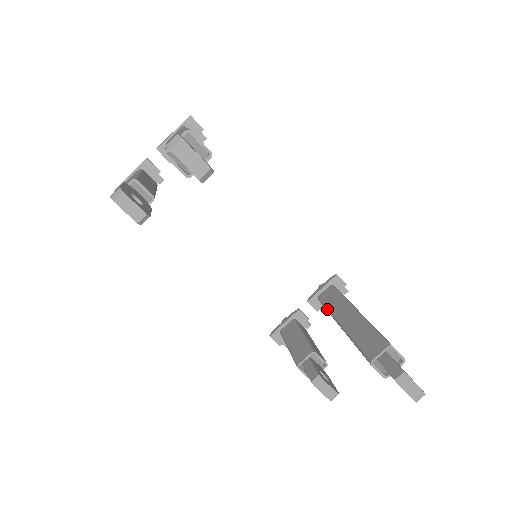
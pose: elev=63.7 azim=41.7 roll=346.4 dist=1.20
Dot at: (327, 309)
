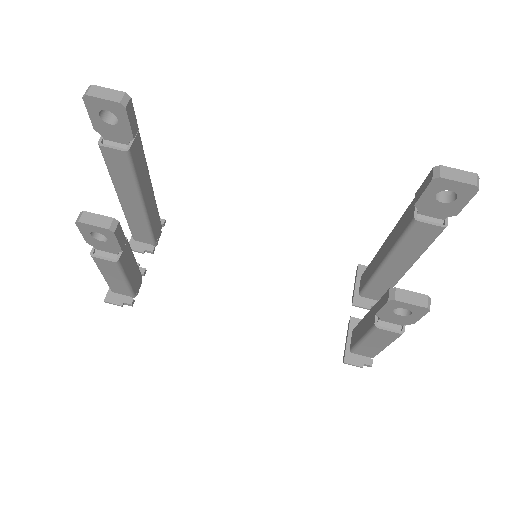
Dot at: (368, 281)
